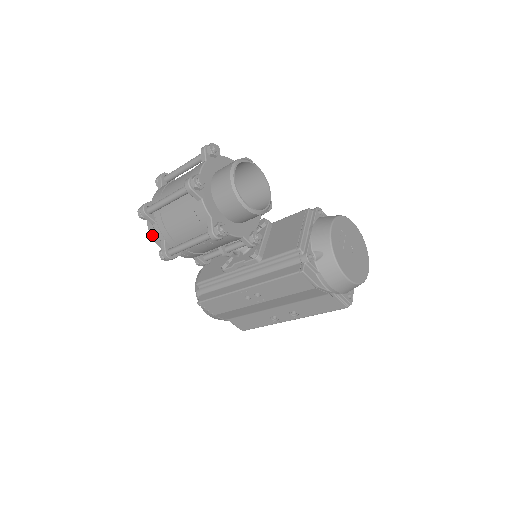
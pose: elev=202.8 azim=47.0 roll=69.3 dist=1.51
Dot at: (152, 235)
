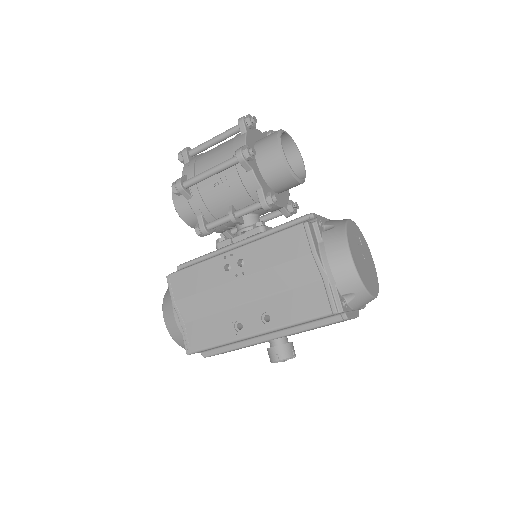
Dot at: occluded
